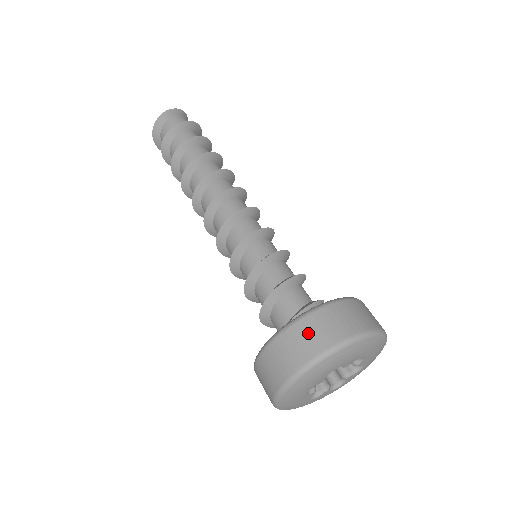
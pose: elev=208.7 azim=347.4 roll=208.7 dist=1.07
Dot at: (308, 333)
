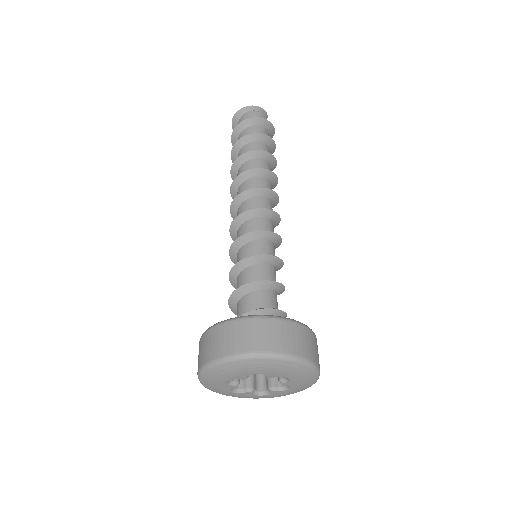
Dot at: (200, 349)
